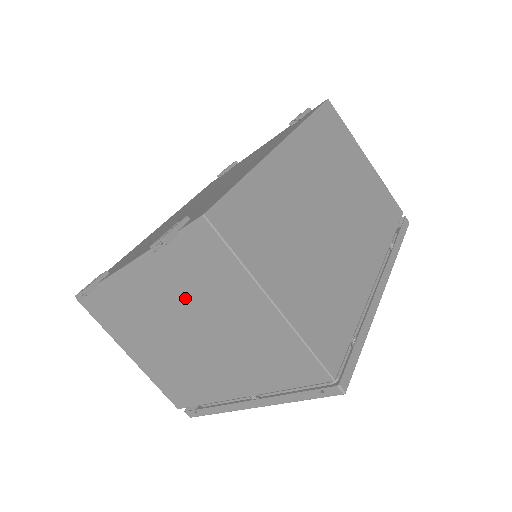
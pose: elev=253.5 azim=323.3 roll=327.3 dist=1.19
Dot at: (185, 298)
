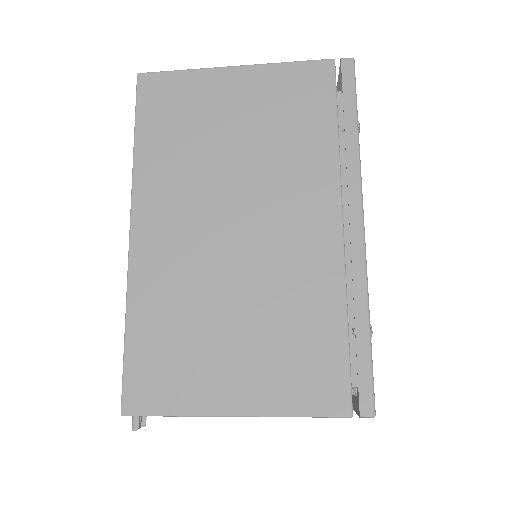
Dot at: occluded
